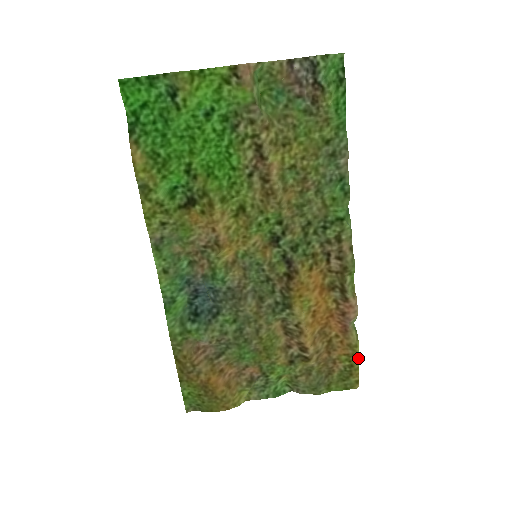
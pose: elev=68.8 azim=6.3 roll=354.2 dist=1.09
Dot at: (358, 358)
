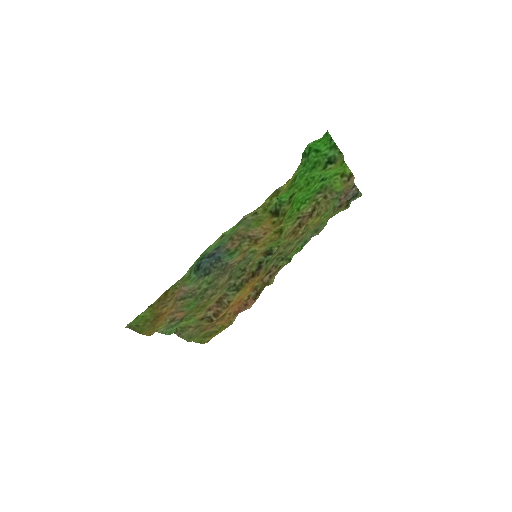
Dot at: (224, 329)
